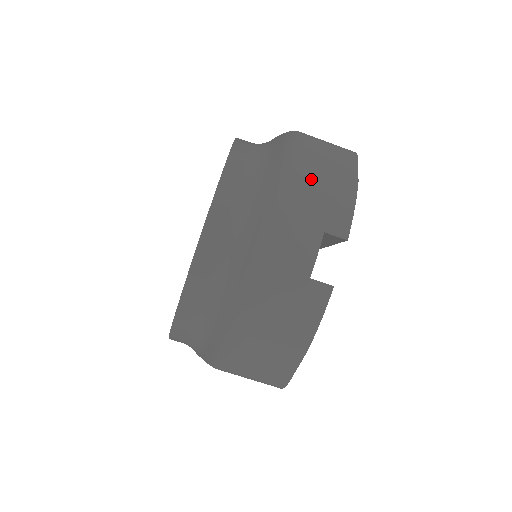
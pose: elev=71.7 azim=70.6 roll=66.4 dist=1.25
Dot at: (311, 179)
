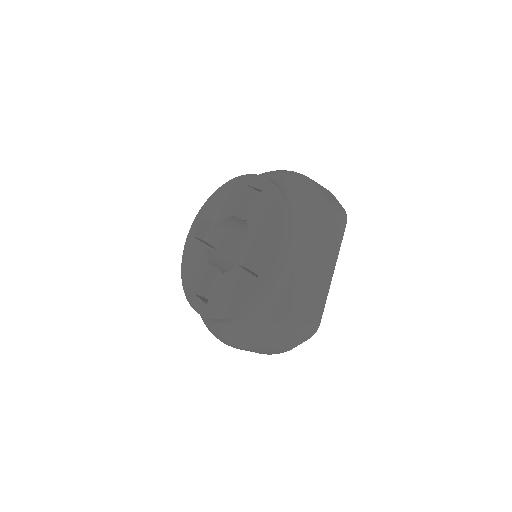
Dot at: (263, 349)
